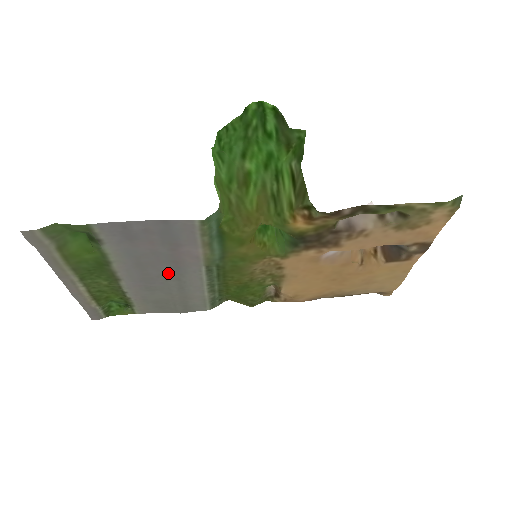
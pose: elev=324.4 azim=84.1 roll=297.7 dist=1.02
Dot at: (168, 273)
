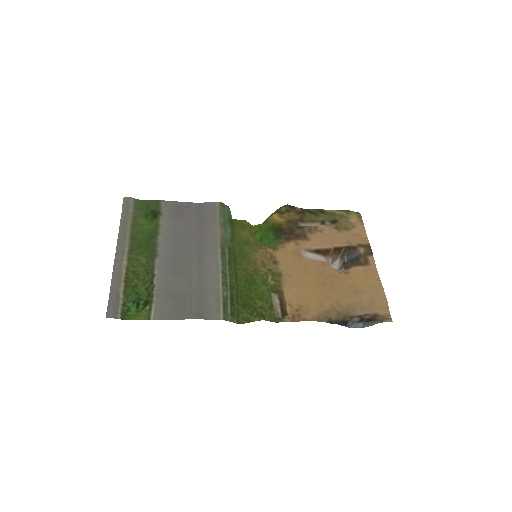
Dot at: (193, 254)
